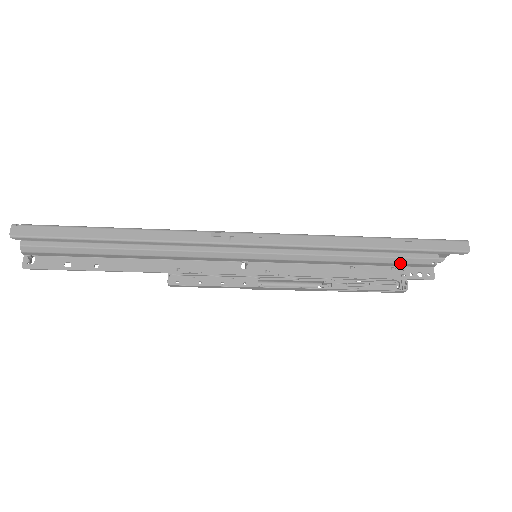
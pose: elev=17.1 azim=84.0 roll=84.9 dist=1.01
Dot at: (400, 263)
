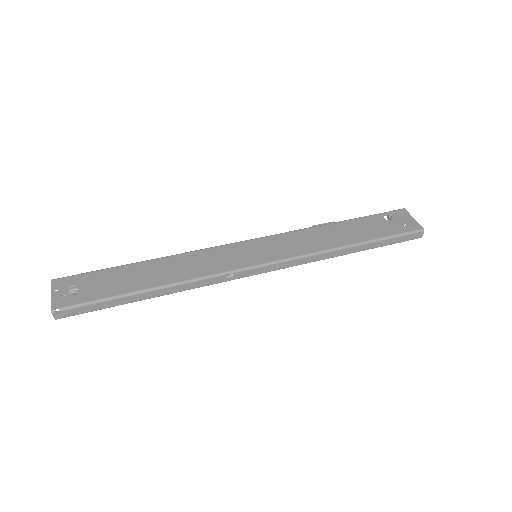
Dot at: occluded
